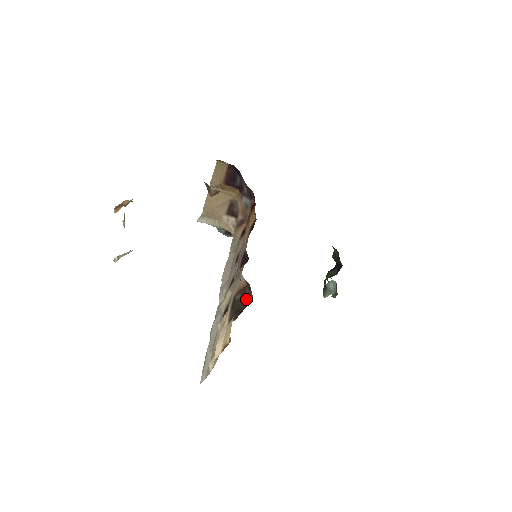
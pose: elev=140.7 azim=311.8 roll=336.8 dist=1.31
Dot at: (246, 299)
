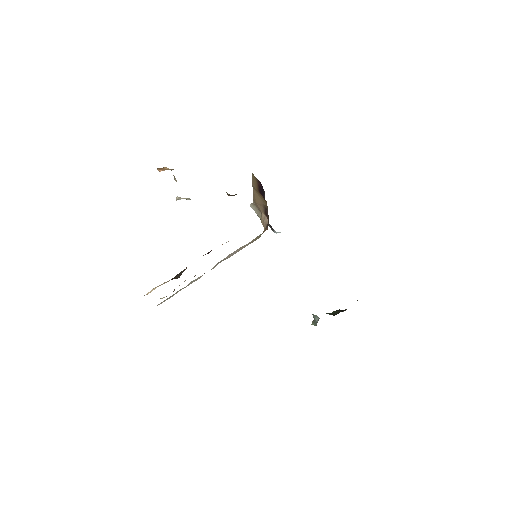
Dot at: (180, 275)
